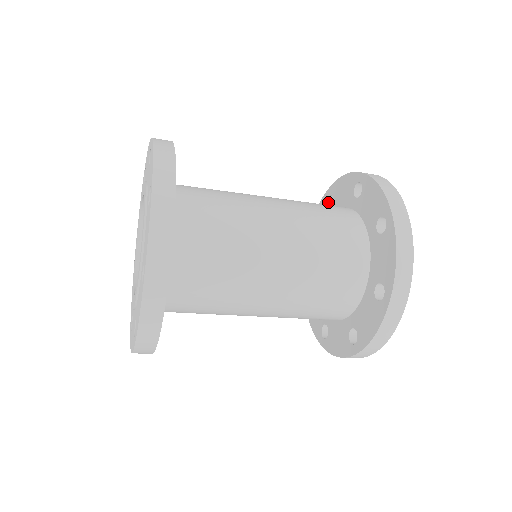
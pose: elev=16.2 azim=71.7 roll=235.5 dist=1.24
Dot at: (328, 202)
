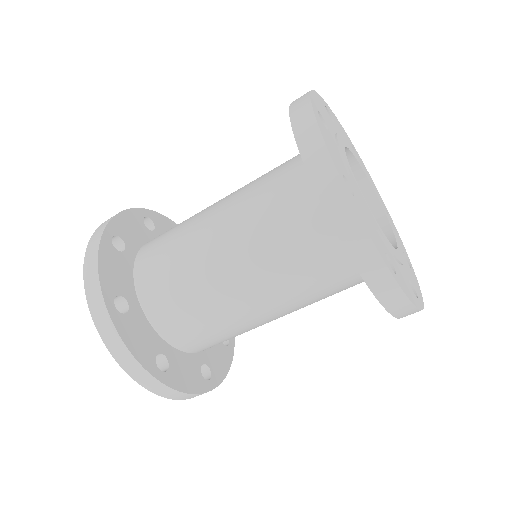
Dot at: occluded
